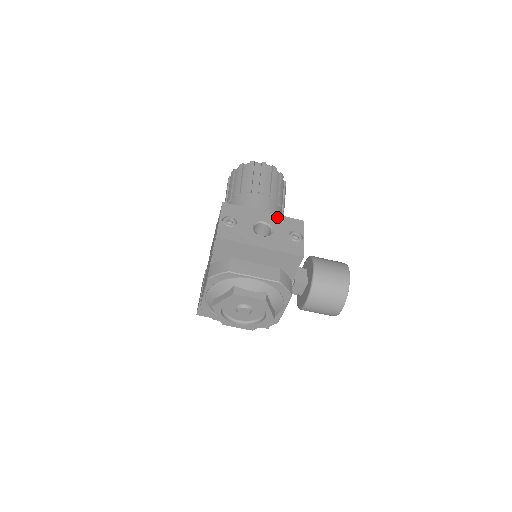
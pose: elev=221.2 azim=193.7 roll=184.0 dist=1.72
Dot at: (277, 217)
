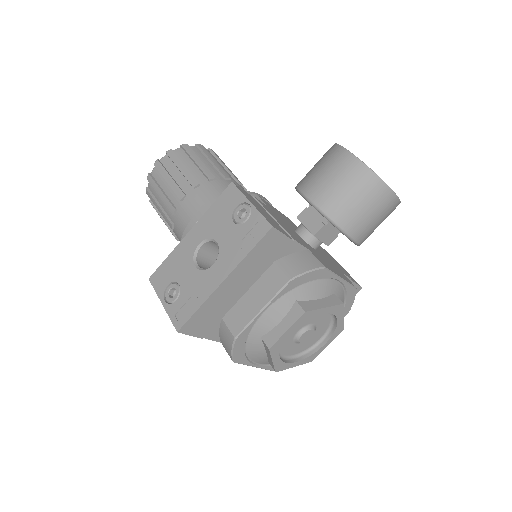
Dot at: (205, 219)
